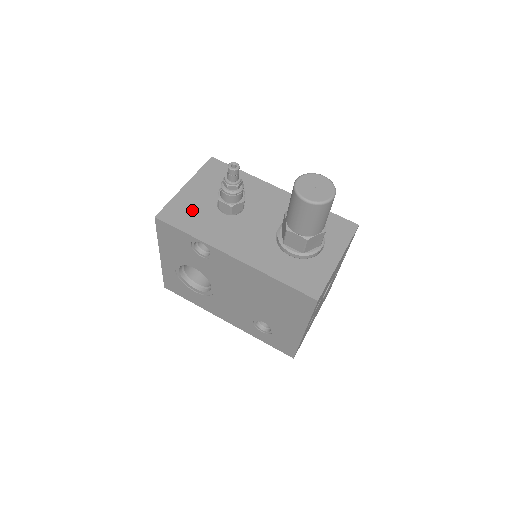
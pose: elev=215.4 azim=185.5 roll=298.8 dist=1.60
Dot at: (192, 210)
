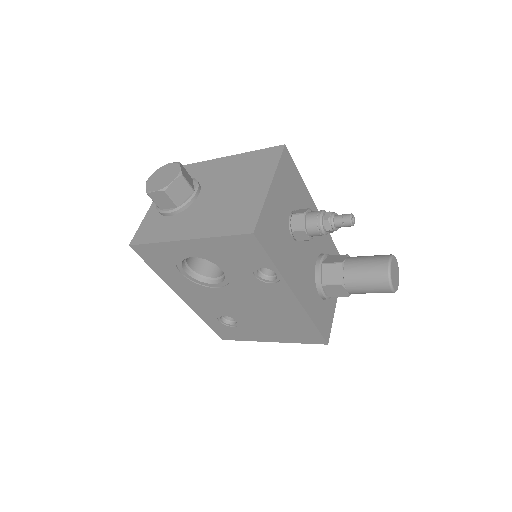
Dot at: (276, 228)
